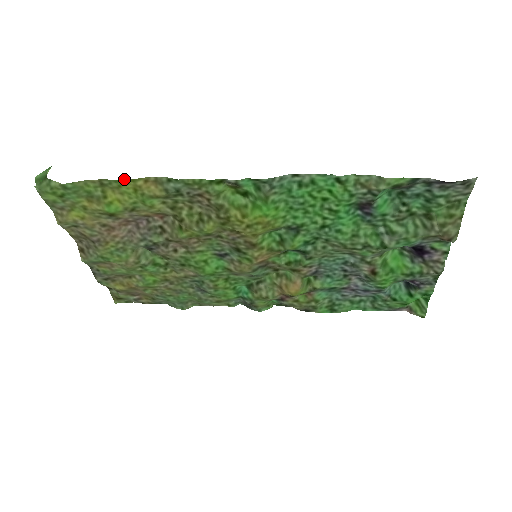
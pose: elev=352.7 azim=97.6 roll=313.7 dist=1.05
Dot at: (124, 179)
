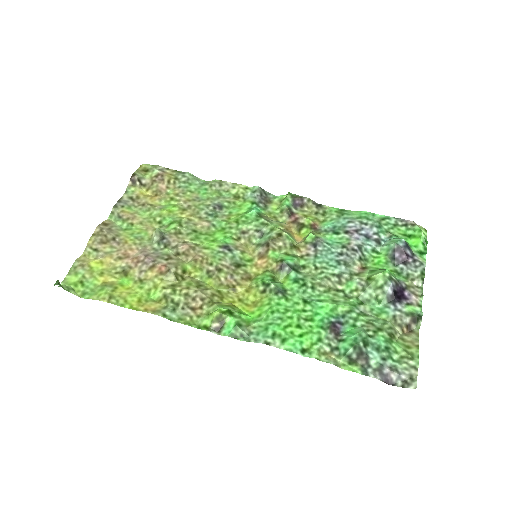
Dot at: occluded
